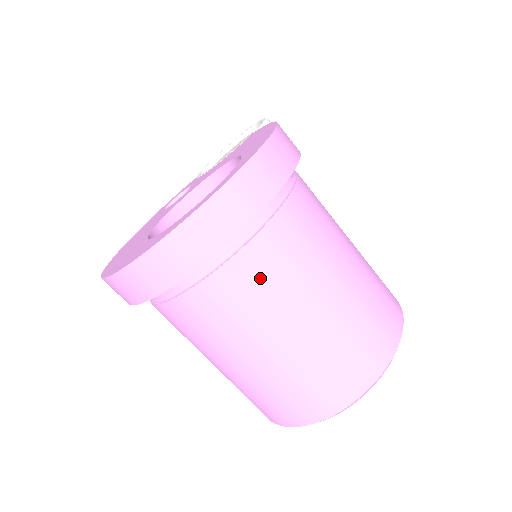
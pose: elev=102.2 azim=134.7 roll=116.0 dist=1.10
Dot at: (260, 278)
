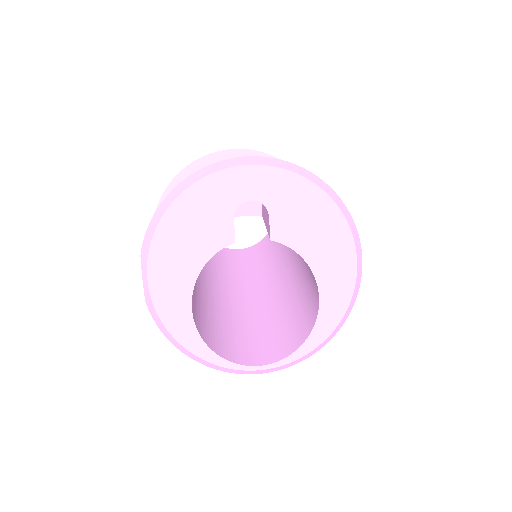
Dot at: occluded
